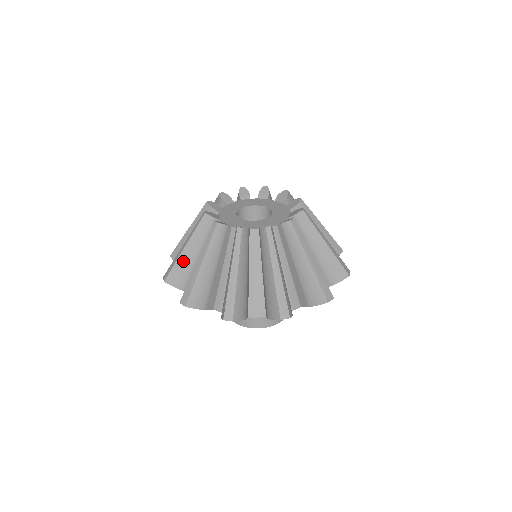
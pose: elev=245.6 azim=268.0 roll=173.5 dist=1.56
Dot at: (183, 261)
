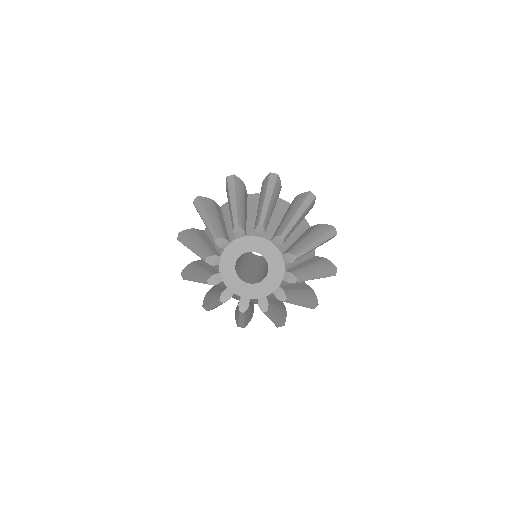
Dot at: occluded
